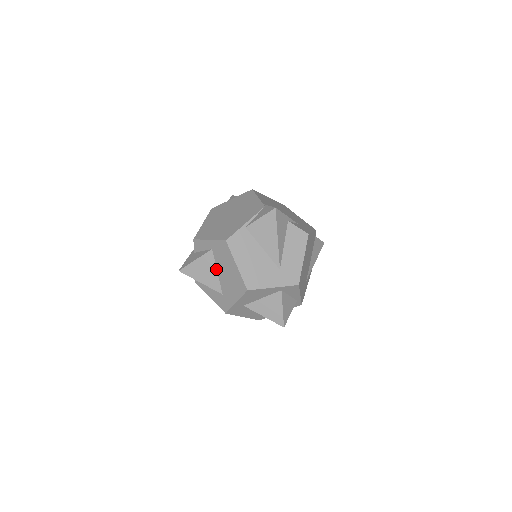
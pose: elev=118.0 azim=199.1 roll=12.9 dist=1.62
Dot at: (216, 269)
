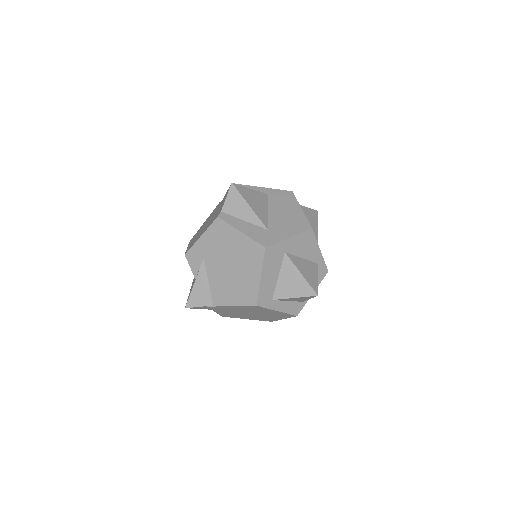
Dot at: (267, 208)
